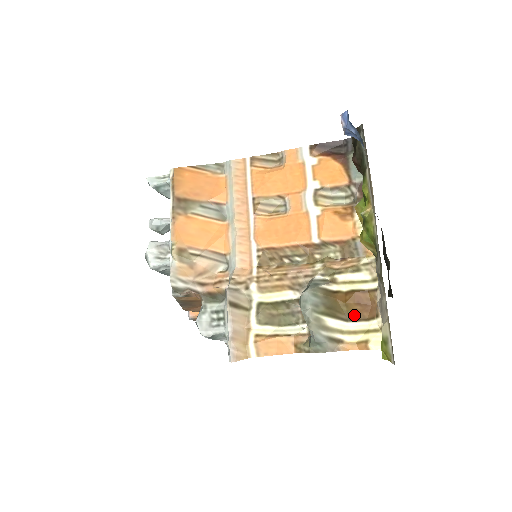
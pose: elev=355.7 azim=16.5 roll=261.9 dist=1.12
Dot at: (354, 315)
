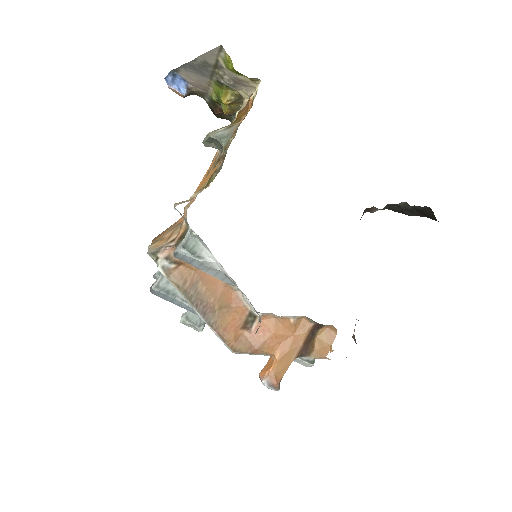
Dot at: occluded
